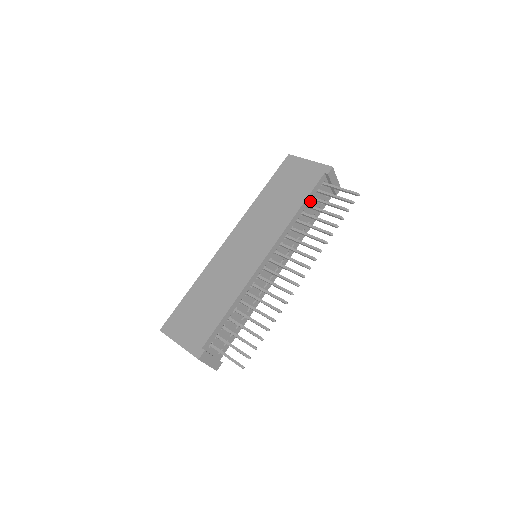
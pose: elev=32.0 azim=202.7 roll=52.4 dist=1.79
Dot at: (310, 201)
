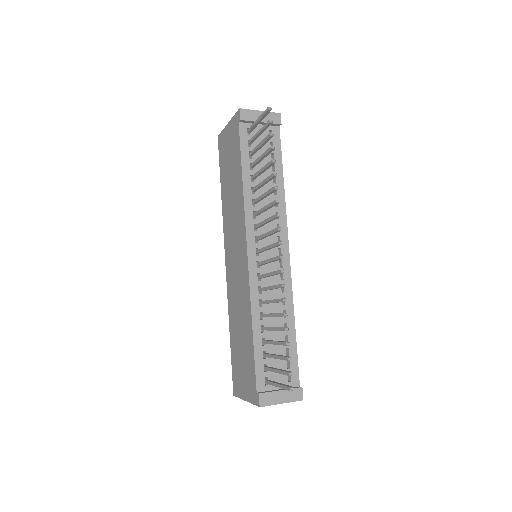
Dot at: (250, 160)
